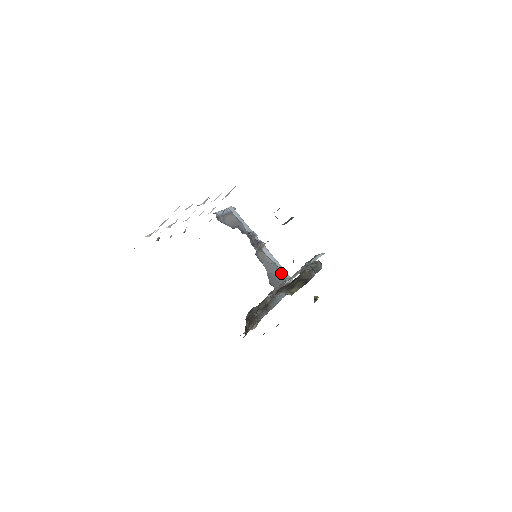
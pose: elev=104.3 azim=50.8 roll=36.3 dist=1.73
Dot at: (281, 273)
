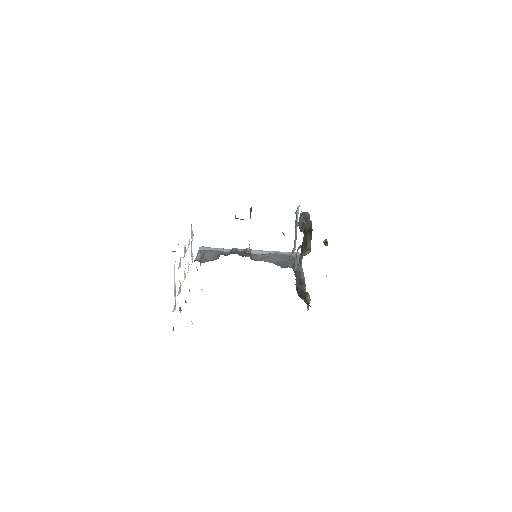
Dot at: (282, 256)
